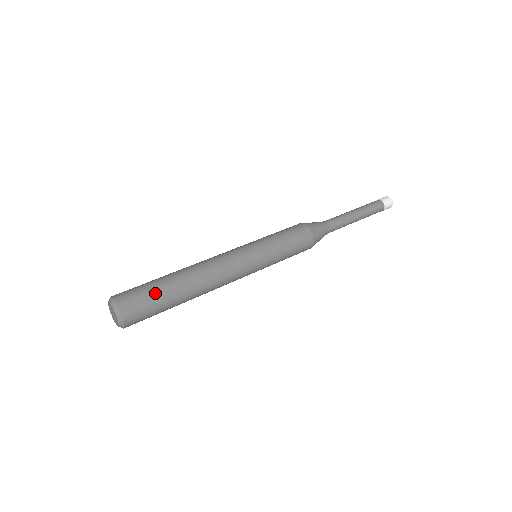
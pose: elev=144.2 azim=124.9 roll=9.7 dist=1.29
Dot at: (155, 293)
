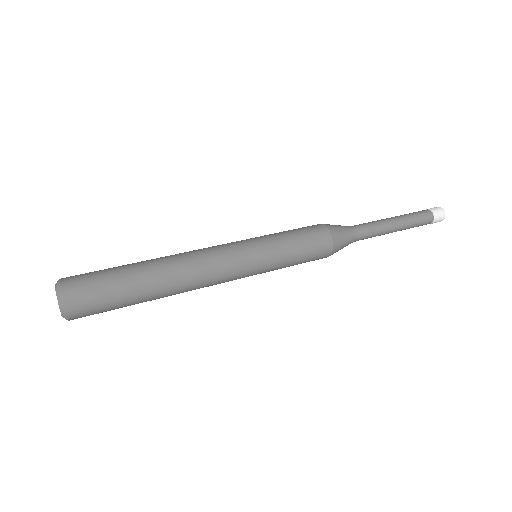
Dot at: (110, 271)
